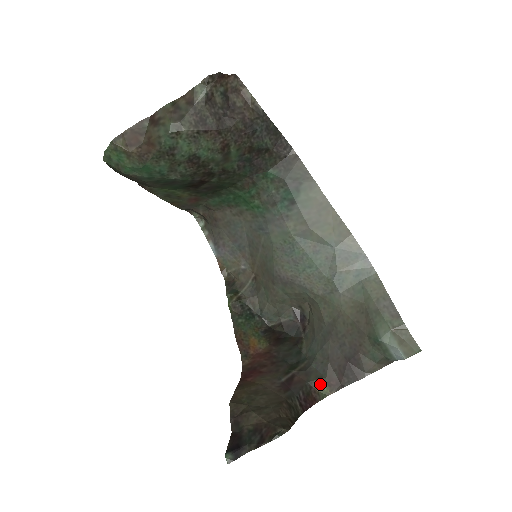
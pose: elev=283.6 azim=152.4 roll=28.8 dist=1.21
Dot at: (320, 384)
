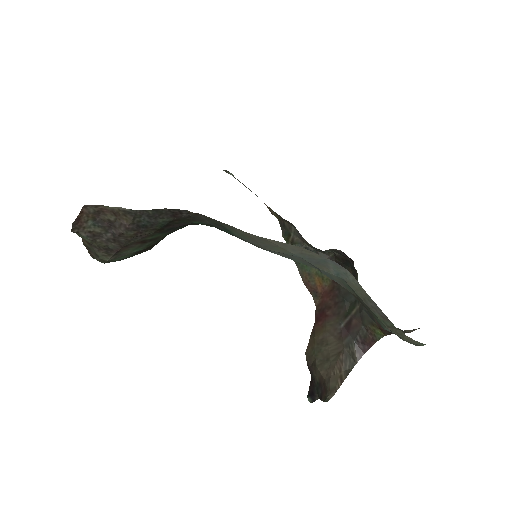
Dot at: (373, 328)
